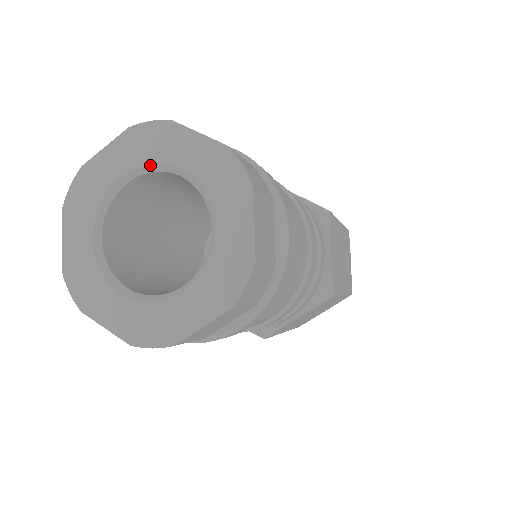
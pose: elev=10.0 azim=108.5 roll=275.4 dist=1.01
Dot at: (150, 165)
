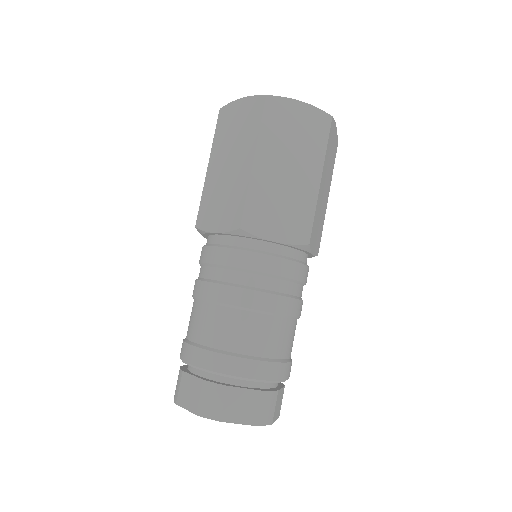
Dot at: occluded
